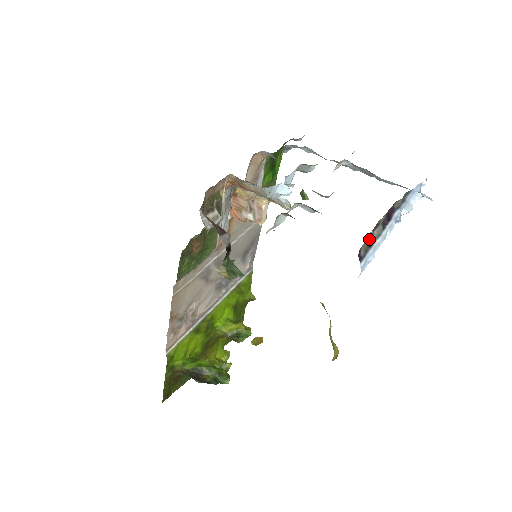
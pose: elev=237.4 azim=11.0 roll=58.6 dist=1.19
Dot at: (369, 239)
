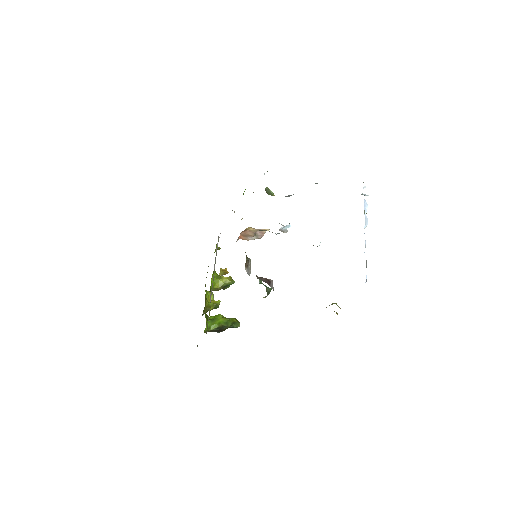
Dot at: occluded
